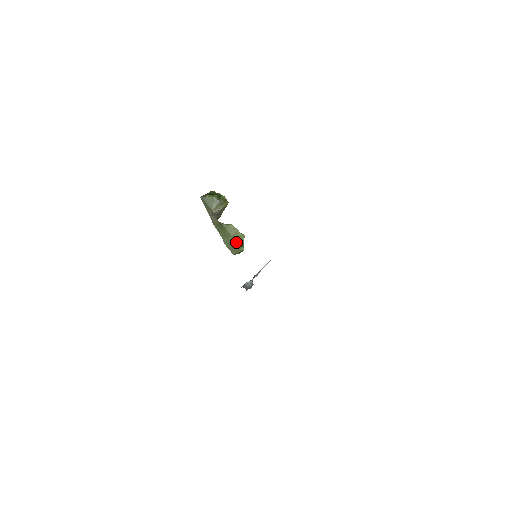
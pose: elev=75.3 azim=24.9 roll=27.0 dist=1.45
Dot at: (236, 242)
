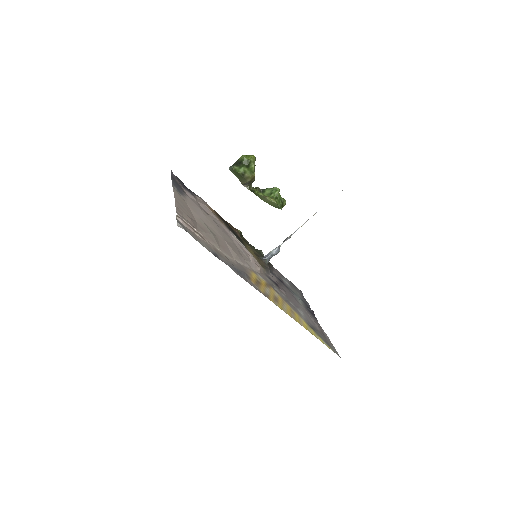
Dot at: (271, 205)
